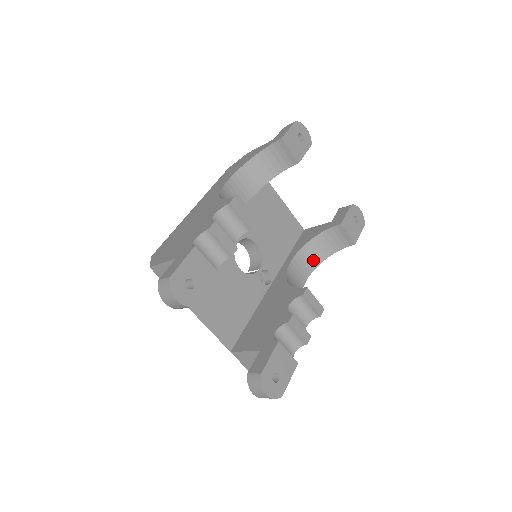
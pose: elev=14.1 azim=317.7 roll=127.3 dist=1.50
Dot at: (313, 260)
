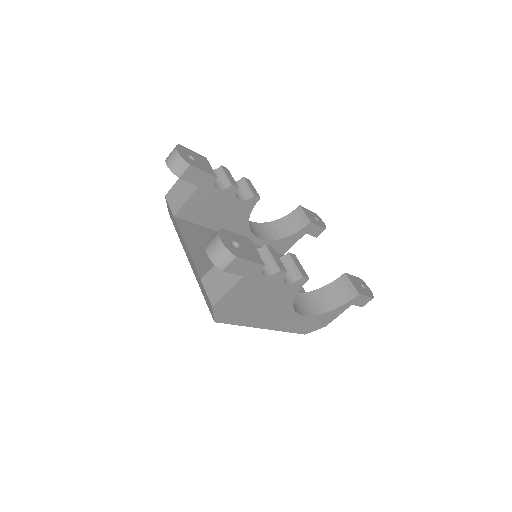
Dot at: (315, 307)
